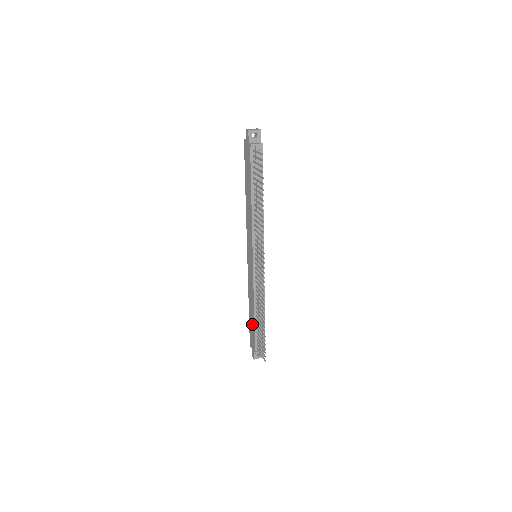
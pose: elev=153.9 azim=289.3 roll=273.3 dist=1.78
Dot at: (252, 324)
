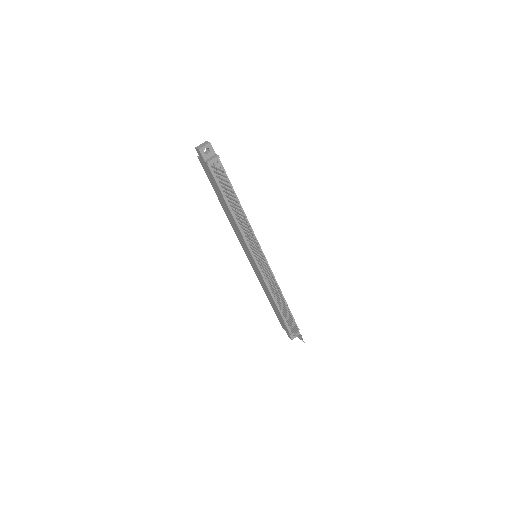
Dot at: (277, 313)
